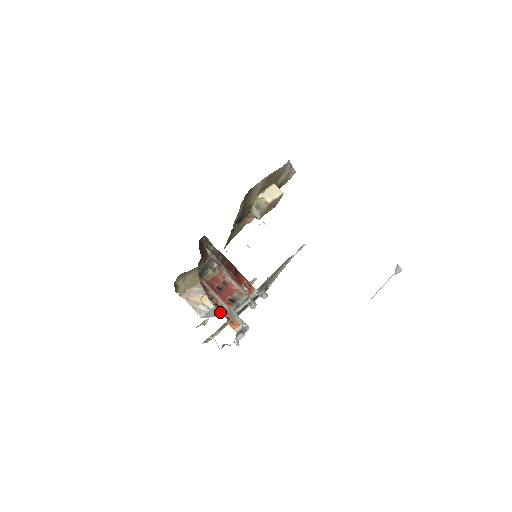
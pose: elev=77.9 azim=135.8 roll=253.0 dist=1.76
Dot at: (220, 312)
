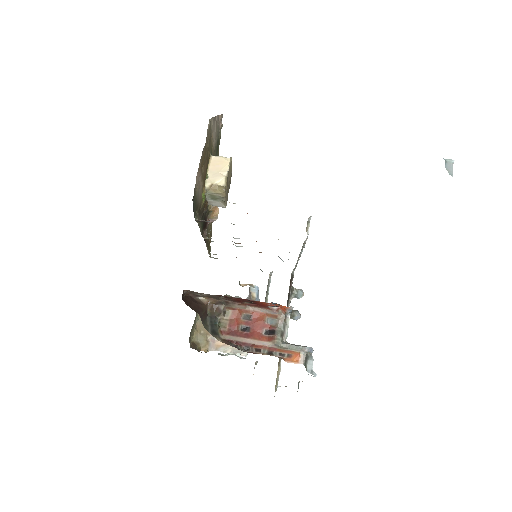
Dot at: occluded
